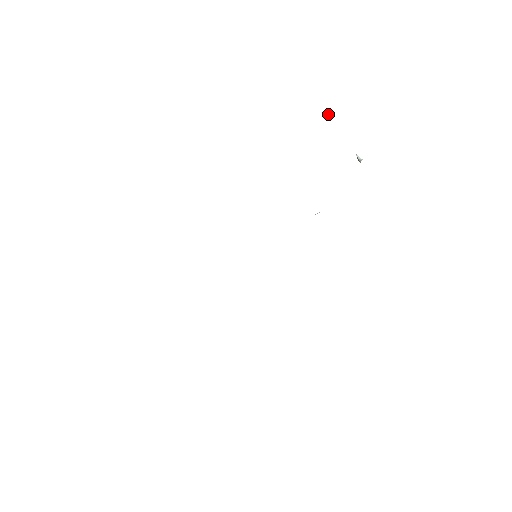
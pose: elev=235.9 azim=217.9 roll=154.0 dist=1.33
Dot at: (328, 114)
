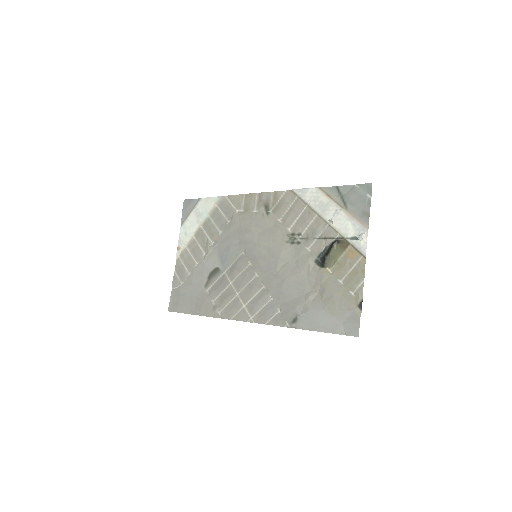
Dot at: occluded
